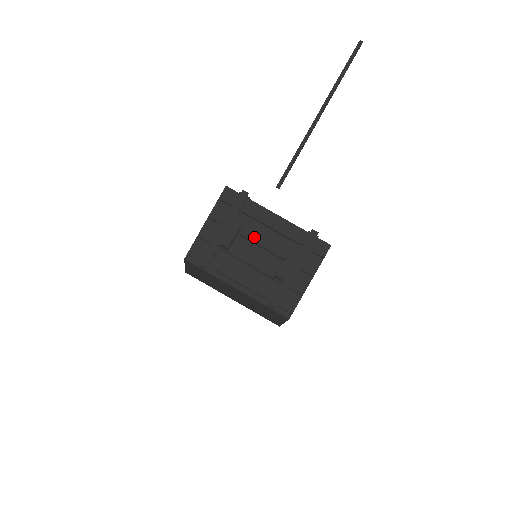
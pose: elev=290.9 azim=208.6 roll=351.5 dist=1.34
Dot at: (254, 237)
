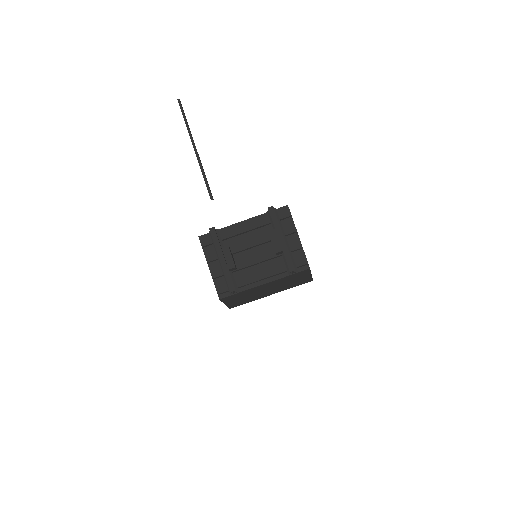
Dot at: (243, 246)
